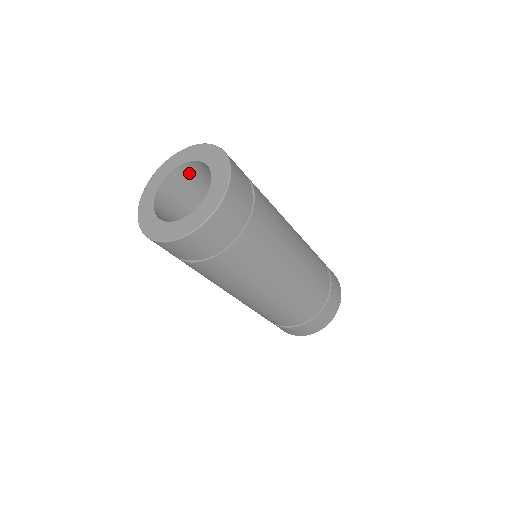
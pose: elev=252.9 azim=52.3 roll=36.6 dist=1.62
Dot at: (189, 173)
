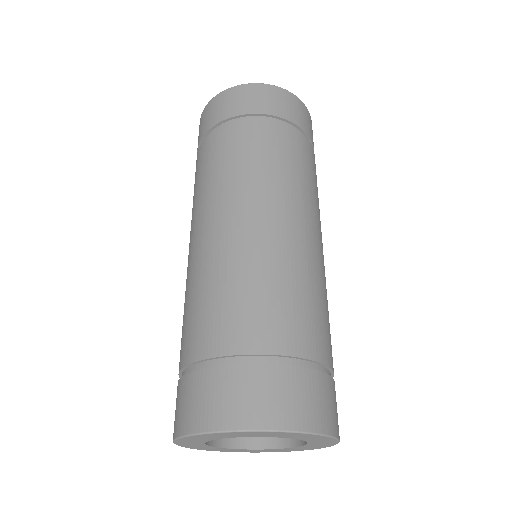
Dot at: occluded
